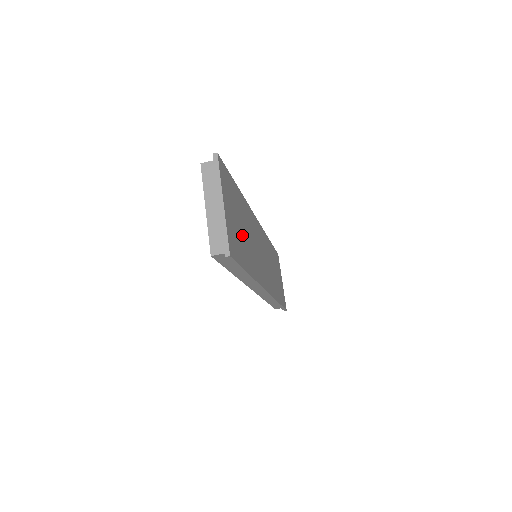
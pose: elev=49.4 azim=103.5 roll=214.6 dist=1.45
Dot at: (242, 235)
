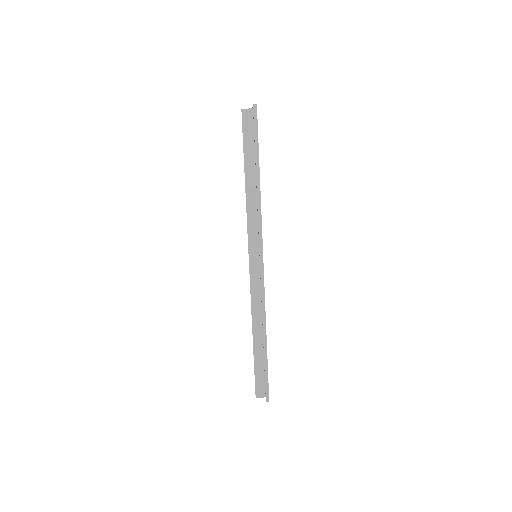
Dot at: occluded
